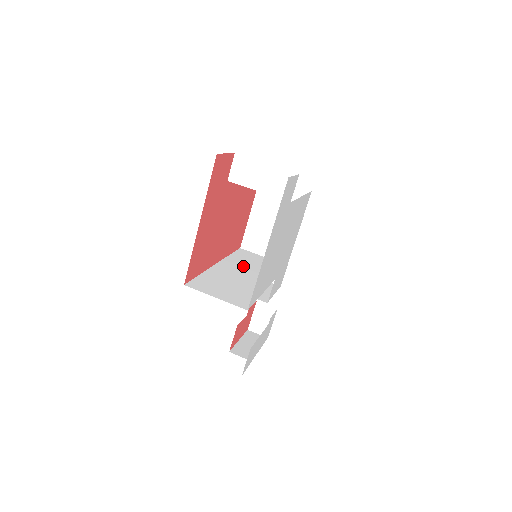
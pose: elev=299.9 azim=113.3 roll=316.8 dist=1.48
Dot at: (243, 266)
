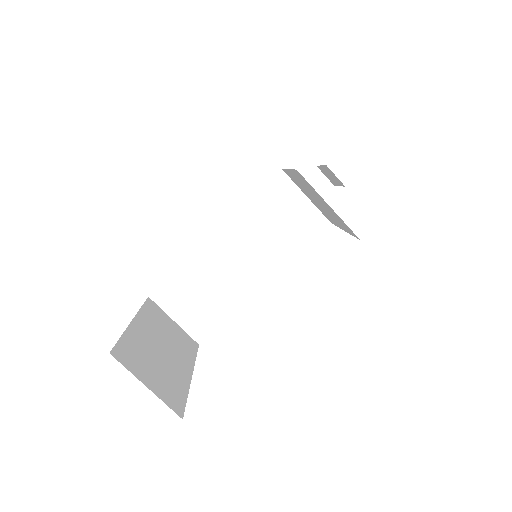
Dot at: (250, 238)
